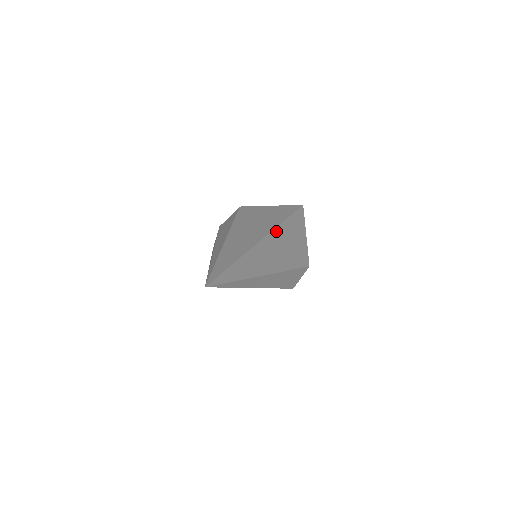
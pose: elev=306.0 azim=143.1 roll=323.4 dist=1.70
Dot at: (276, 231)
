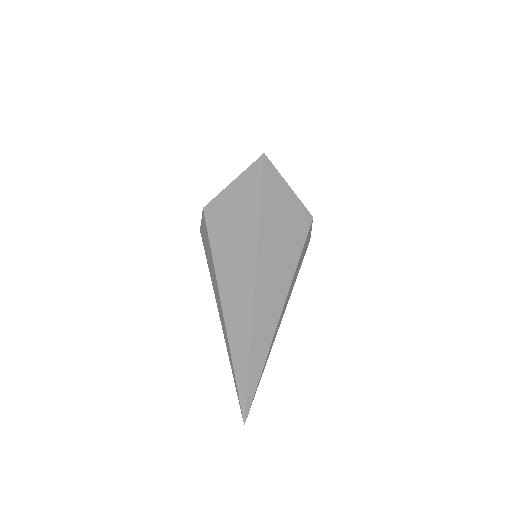
Dot at: (259, 253)
